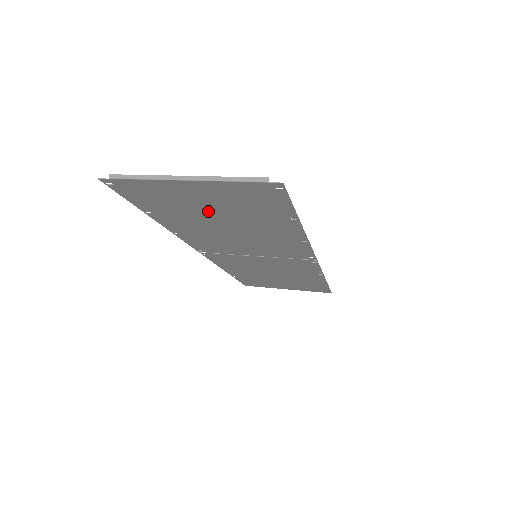
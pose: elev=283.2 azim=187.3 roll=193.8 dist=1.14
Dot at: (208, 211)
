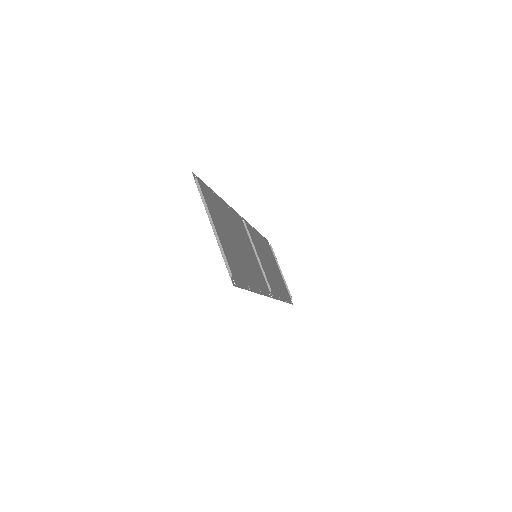
Dot at: (227, 234)
